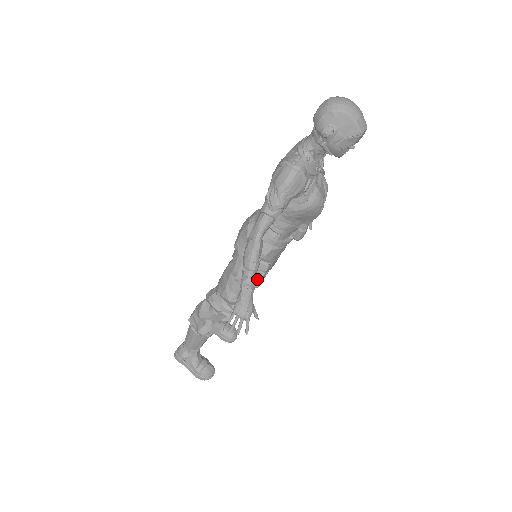
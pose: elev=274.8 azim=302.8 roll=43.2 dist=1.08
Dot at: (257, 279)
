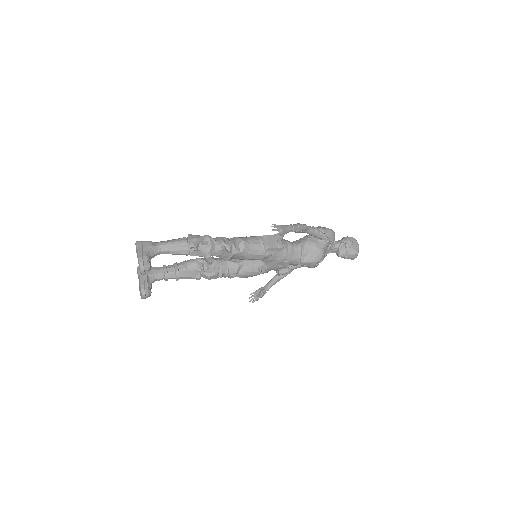
Dot at: (273, 246)
